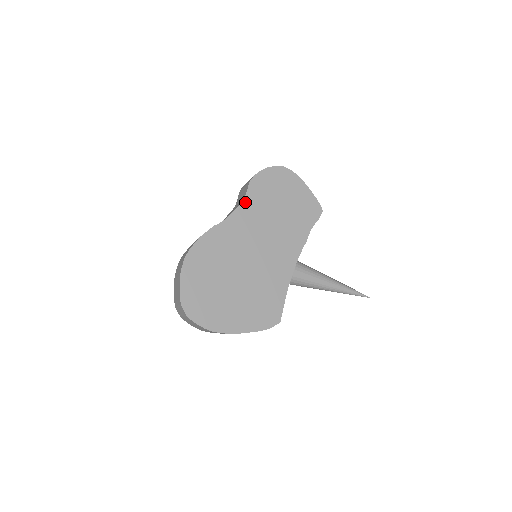
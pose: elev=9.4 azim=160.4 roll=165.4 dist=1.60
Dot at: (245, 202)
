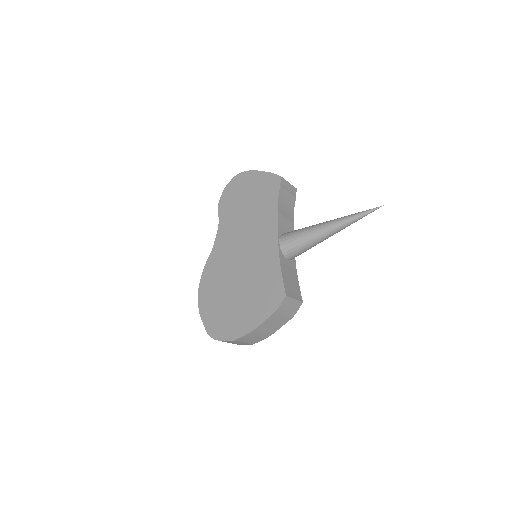
Dot at: (220, 225)
